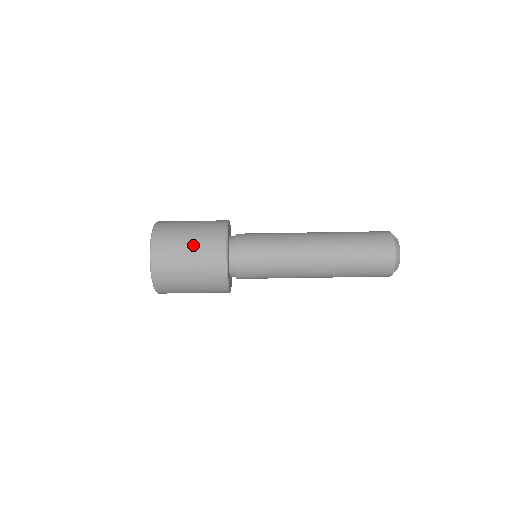
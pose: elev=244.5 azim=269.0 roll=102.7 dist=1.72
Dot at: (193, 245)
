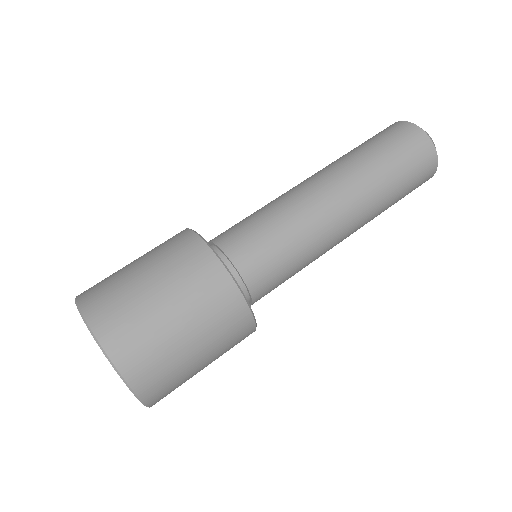
Dot at: (145, 261)
